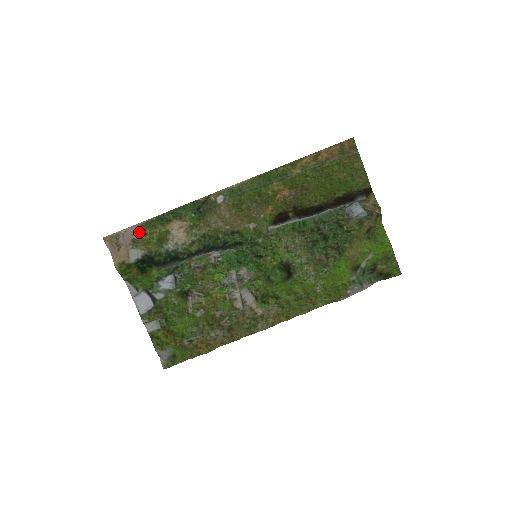
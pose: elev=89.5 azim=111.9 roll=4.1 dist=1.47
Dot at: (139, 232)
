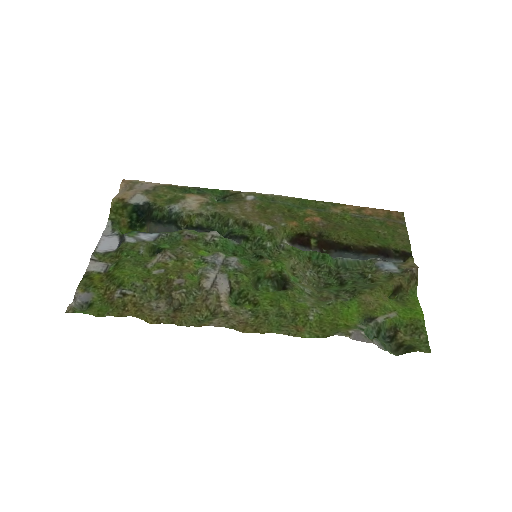
Dot at: (158, 188)
